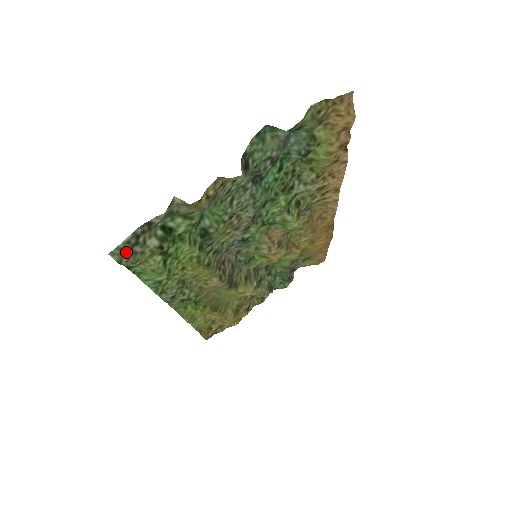
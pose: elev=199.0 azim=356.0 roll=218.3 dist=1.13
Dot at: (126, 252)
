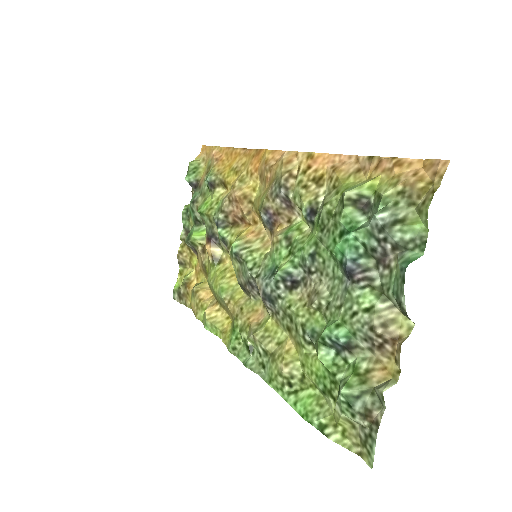
Dot at: (364, 448)
